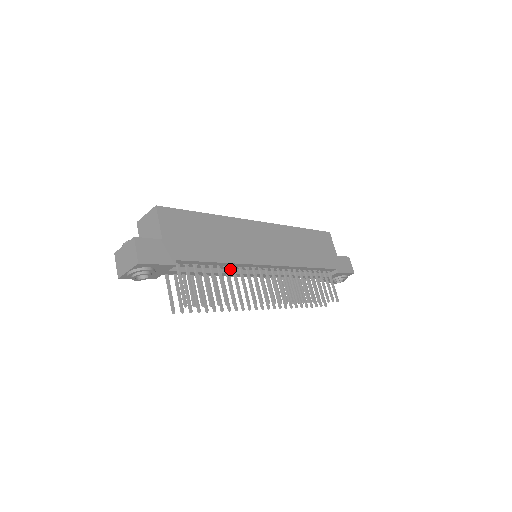
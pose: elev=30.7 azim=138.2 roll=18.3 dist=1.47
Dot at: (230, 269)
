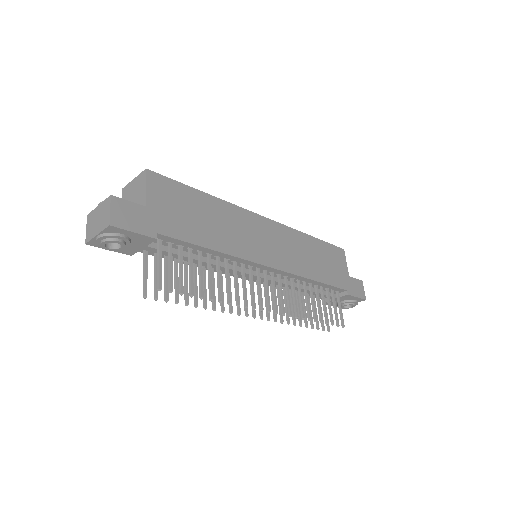
Dot at: (223, 262)
